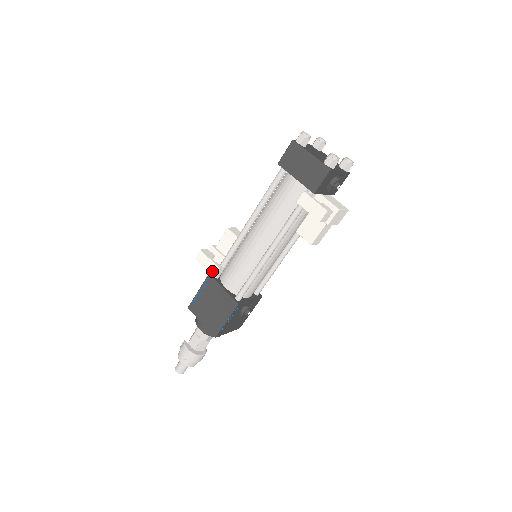
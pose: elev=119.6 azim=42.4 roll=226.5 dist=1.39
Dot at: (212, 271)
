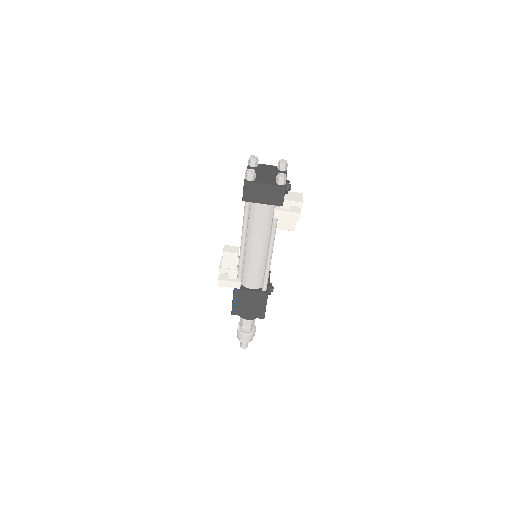
Dot at: (236, 287)
